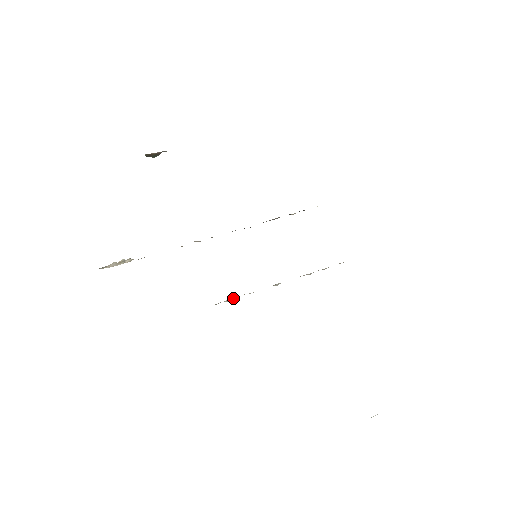
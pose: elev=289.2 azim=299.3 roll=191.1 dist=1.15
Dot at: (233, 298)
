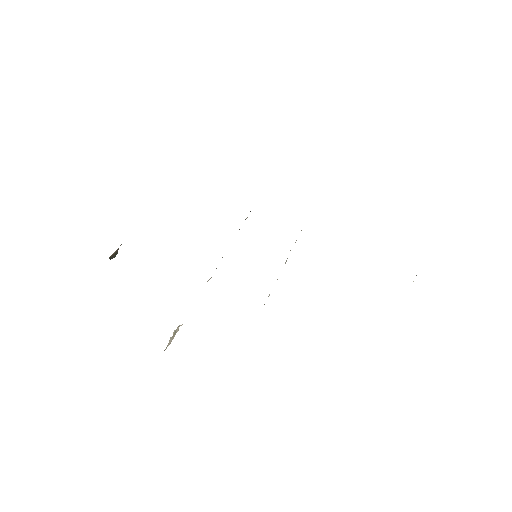
Dot at: occluded
